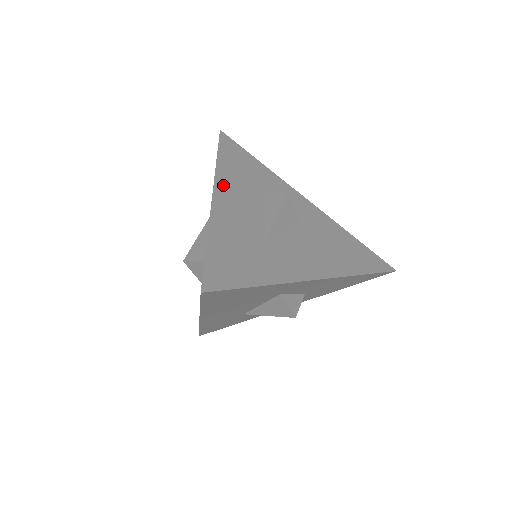
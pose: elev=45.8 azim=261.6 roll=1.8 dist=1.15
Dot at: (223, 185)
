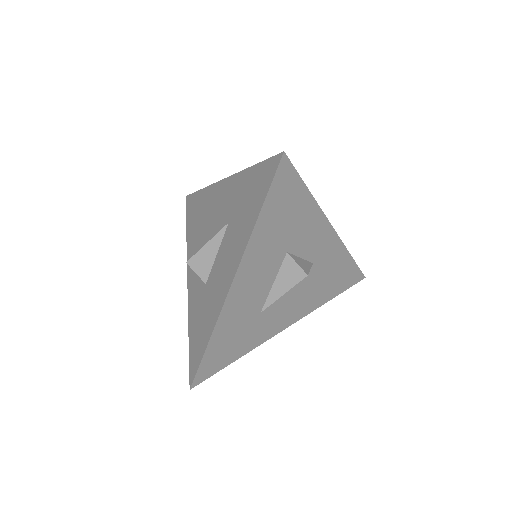
Dot at: (247, 266)
